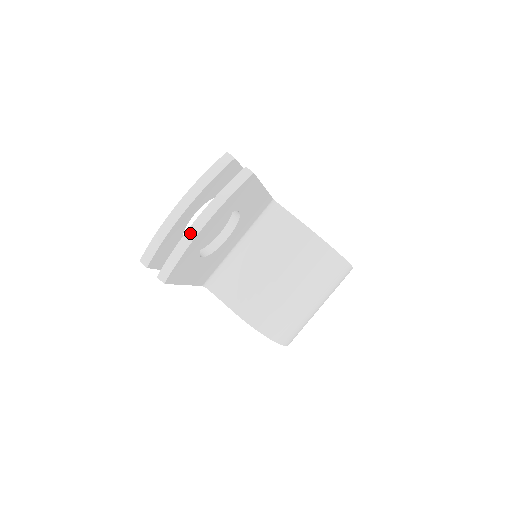
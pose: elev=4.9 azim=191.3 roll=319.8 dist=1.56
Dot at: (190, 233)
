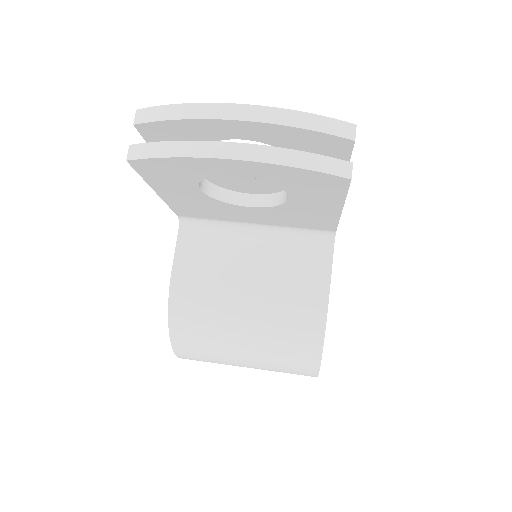
Dot at: (211, 147)
